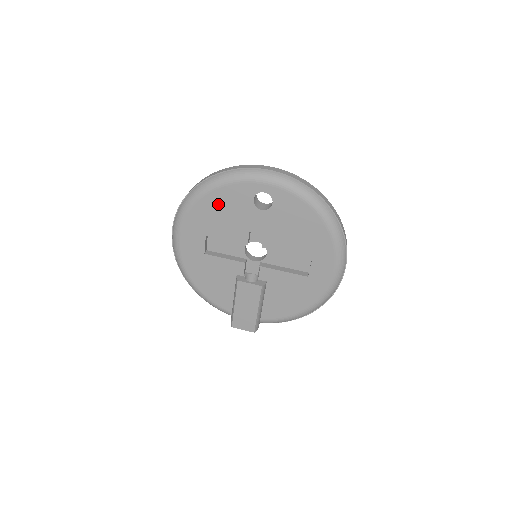
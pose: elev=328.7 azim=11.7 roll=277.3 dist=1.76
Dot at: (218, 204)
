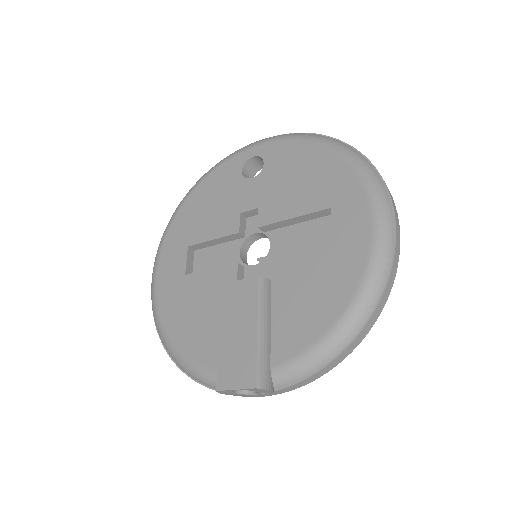
Dot at: (203, 198)
